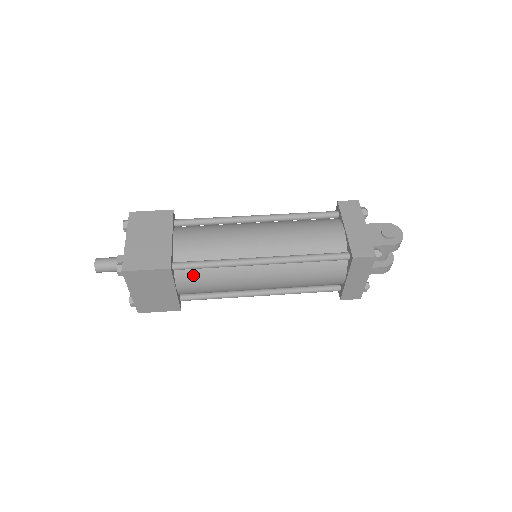
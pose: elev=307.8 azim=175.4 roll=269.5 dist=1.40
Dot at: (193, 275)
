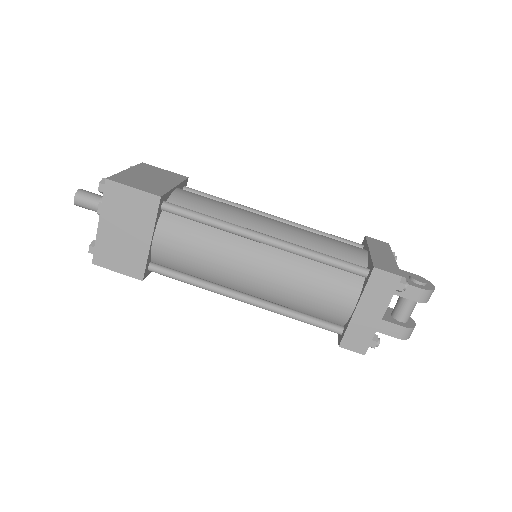
Dot at: (180, 227)
